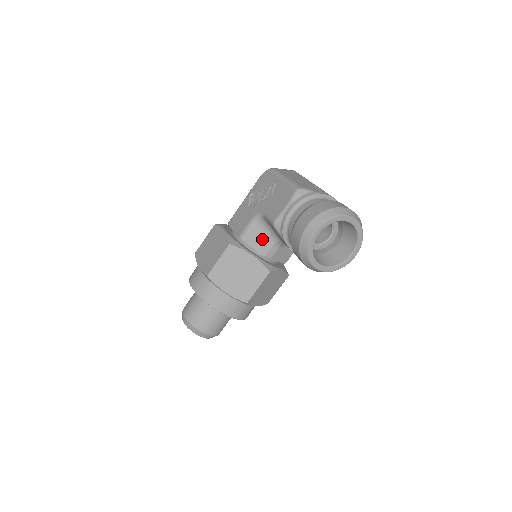
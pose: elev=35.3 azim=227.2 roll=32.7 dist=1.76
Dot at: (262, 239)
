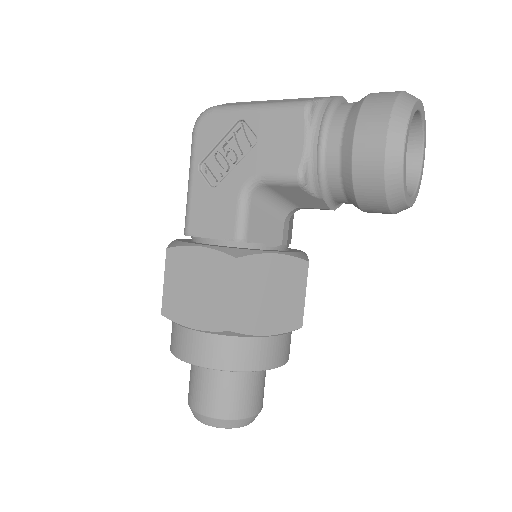
Dot at: (267, 222)
